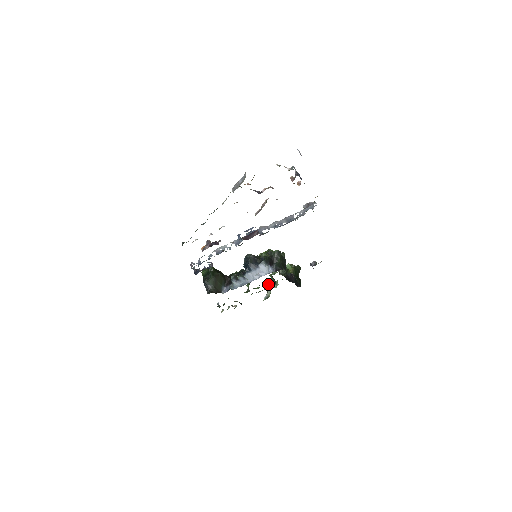
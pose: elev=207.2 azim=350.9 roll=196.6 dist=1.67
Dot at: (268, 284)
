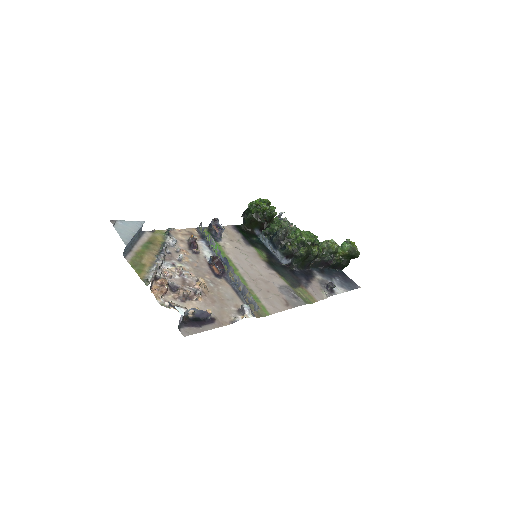
Dot at: occluded
